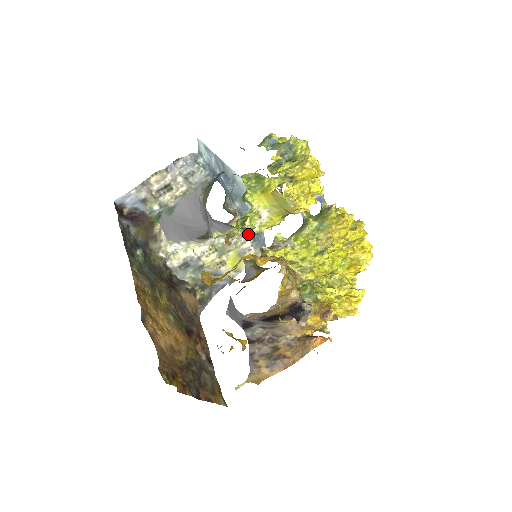
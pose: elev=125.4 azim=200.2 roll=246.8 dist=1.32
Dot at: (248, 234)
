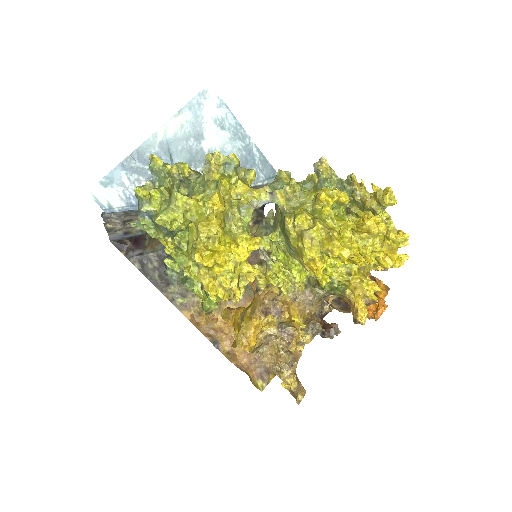
Dot at: occluded
